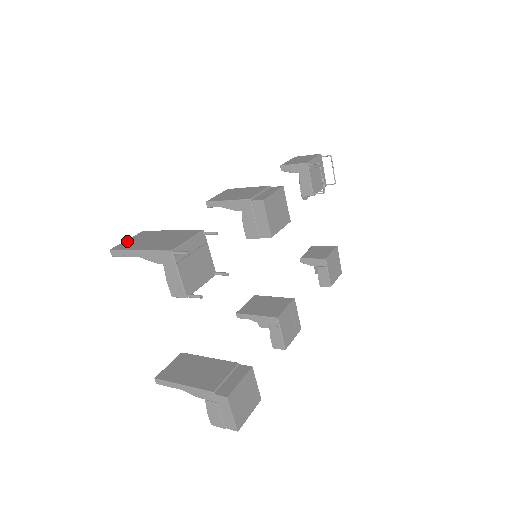
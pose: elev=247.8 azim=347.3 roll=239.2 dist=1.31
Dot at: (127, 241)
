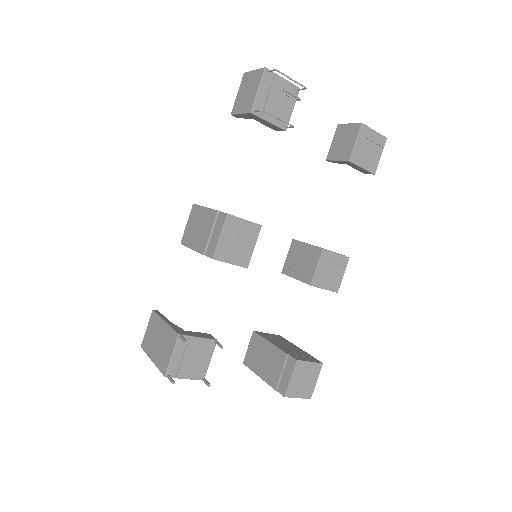
Dot at: (146, 333)
